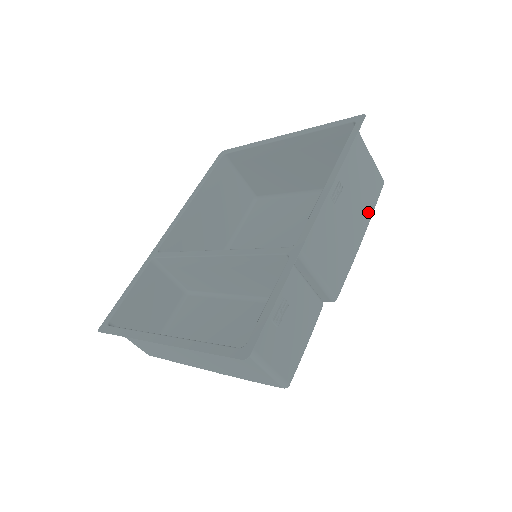
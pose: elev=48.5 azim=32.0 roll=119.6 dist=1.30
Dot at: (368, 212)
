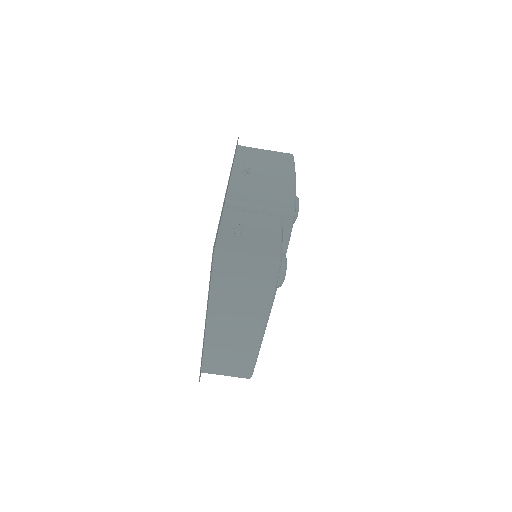
Dot at: (288, 169)
